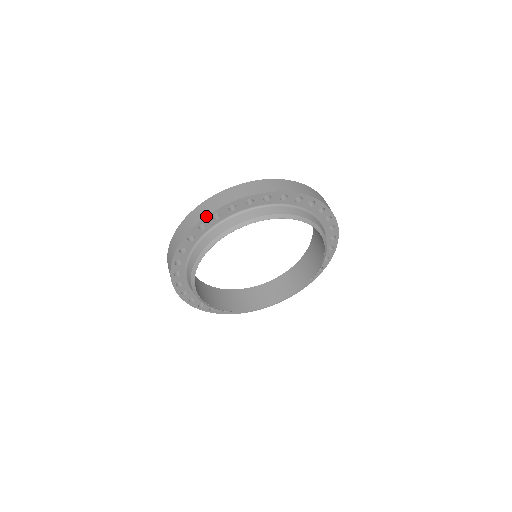
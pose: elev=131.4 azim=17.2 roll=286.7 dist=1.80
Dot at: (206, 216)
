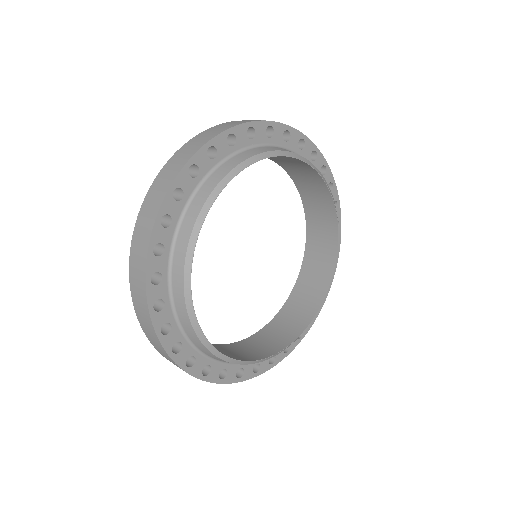
Dot at: (146, 261)
